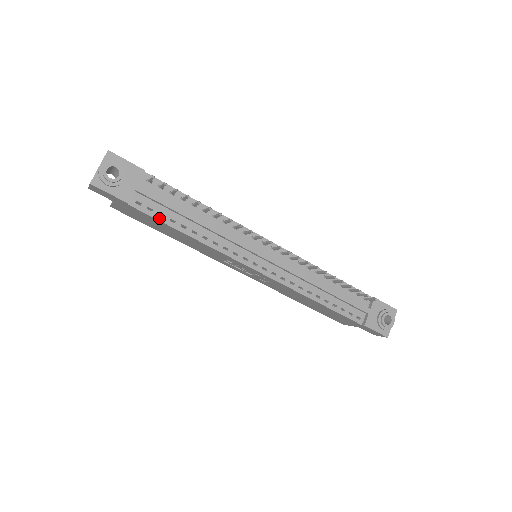
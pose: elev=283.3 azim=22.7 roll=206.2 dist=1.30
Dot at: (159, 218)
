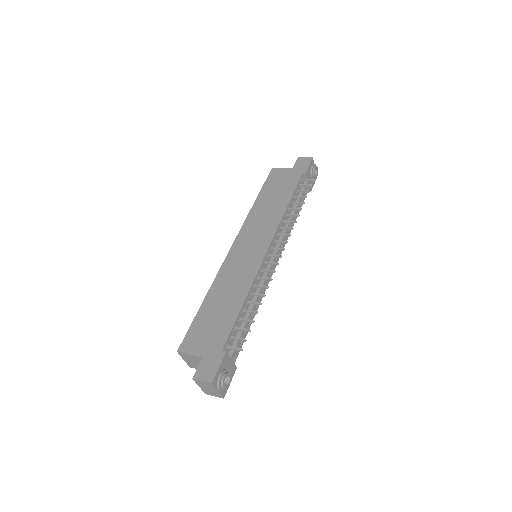
Dot at: (243, 342)
